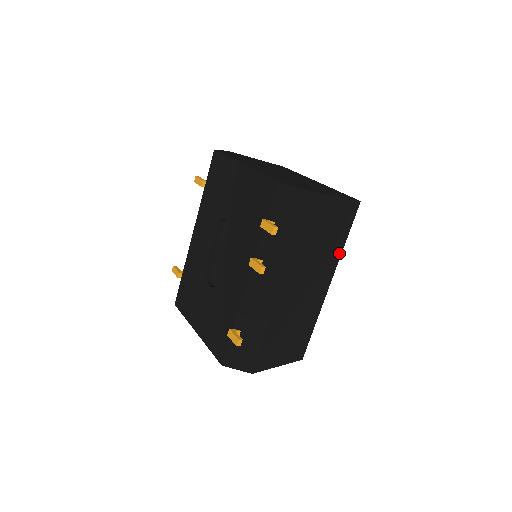
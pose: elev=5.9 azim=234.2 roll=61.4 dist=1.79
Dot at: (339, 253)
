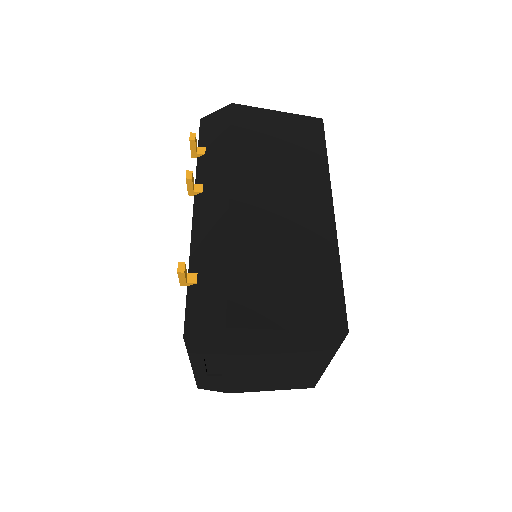
Dot at: (324, 171)
